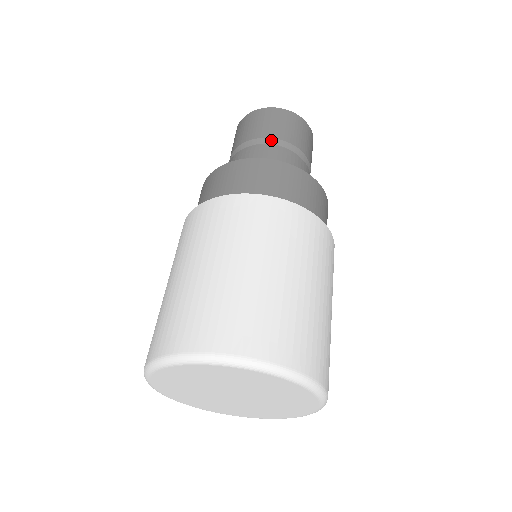
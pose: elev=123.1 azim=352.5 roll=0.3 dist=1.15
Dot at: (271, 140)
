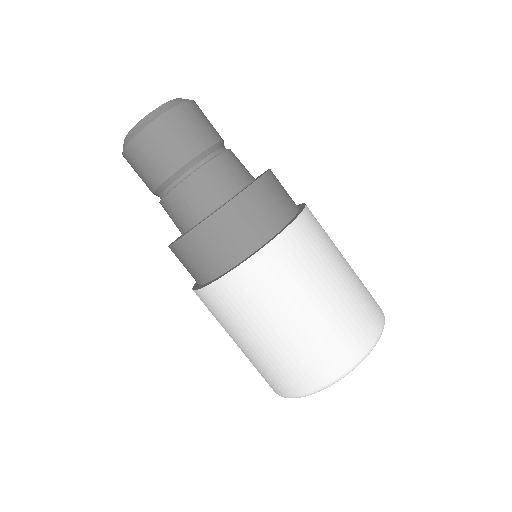
Dot at: (205, 153)
